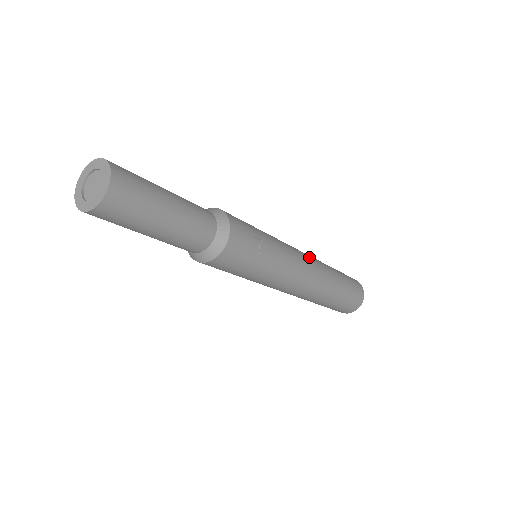
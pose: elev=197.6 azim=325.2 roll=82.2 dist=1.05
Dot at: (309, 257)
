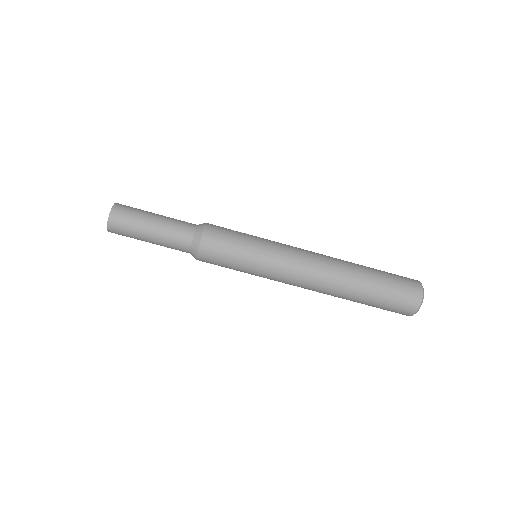
Dot at: occluded
